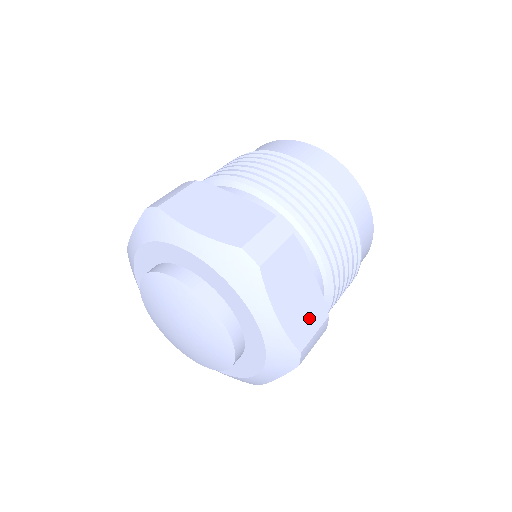
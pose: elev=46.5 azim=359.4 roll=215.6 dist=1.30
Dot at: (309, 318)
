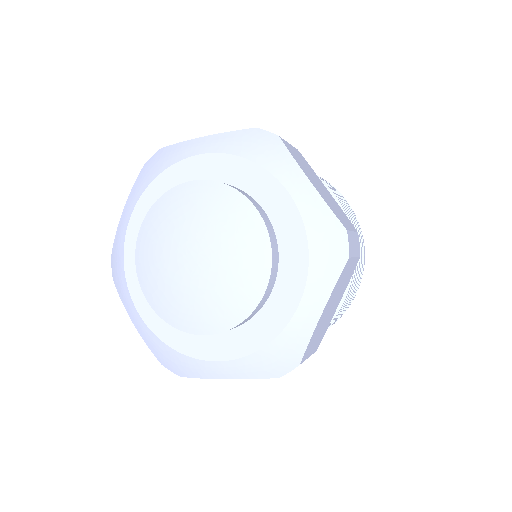
Dot at: (317, 339)
